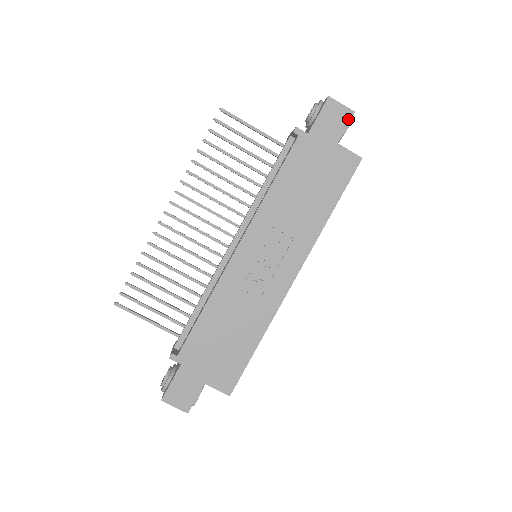
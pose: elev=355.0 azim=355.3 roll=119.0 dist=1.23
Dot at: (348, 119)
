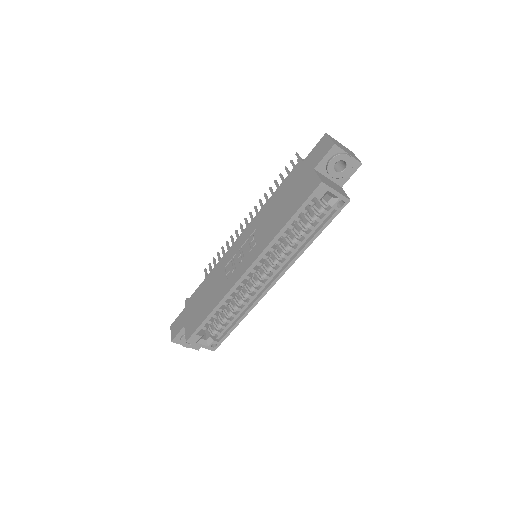
Dot at: (328, 150)
